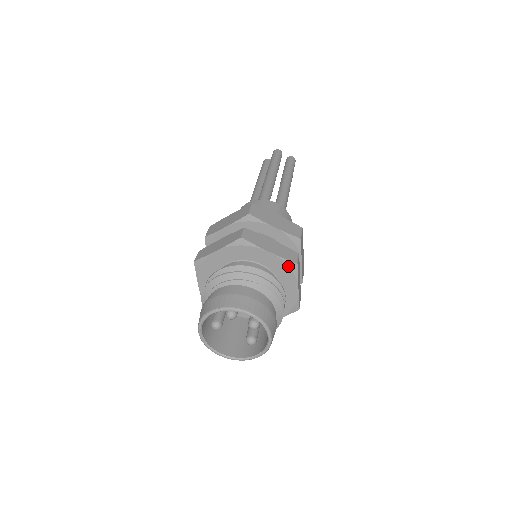
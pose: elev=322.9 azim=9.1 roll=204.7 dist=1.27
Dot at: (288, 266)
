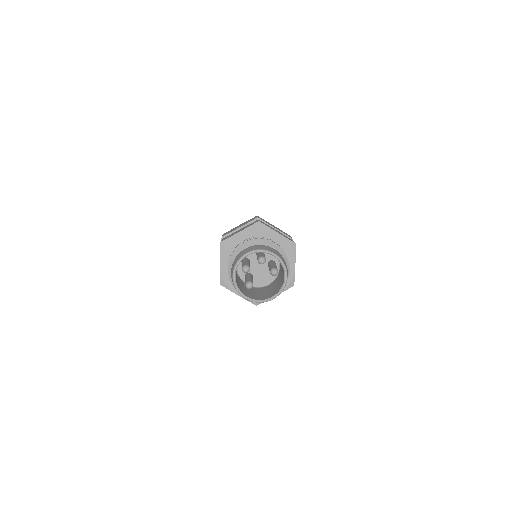
Dot at: (256, 227)
